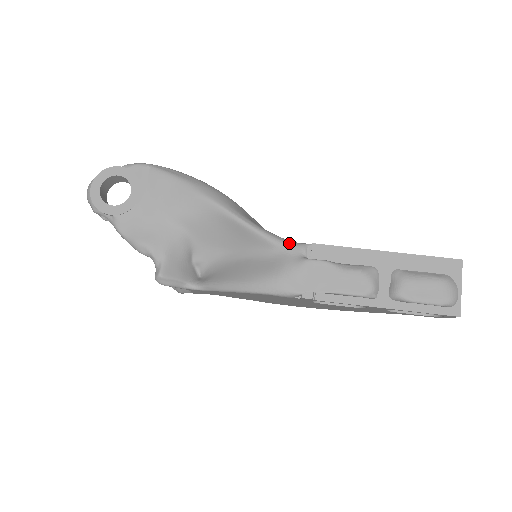
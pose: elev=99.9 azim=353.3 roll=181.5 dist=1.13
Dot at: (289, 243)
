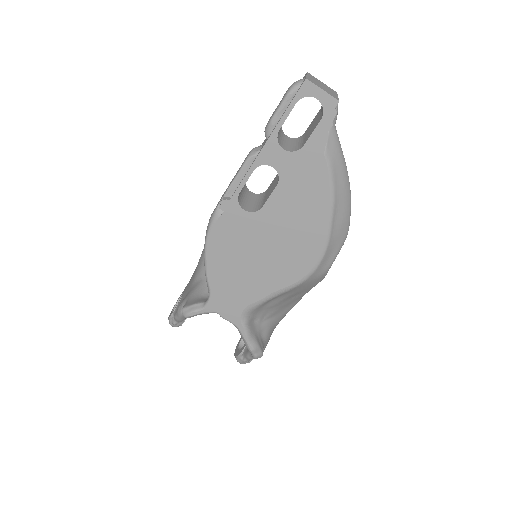
Dot at: occluded
